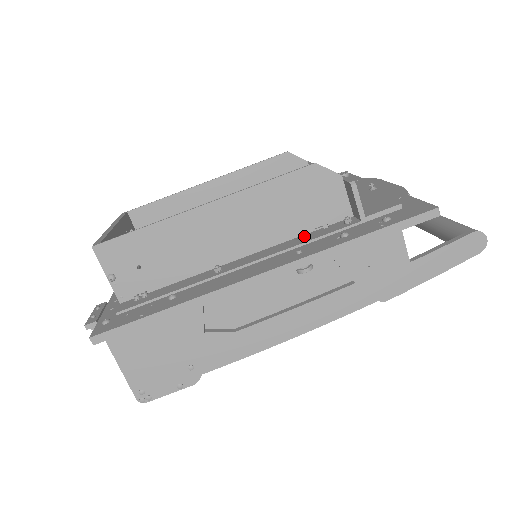
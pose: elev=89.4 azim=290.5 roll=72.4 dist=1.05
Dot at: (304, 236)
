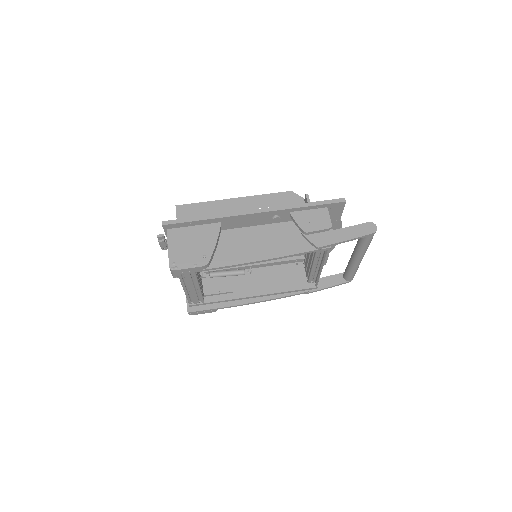
Dot at: occluded
